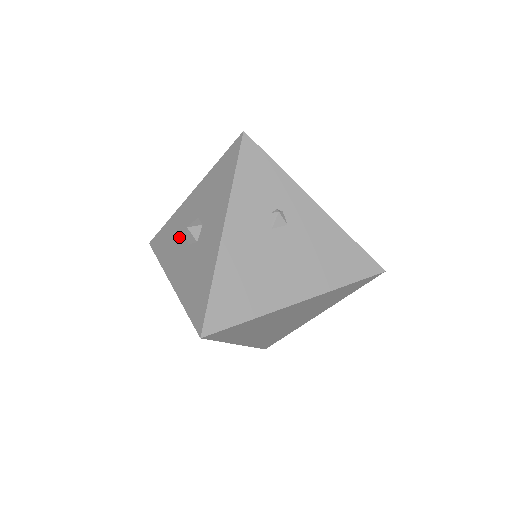
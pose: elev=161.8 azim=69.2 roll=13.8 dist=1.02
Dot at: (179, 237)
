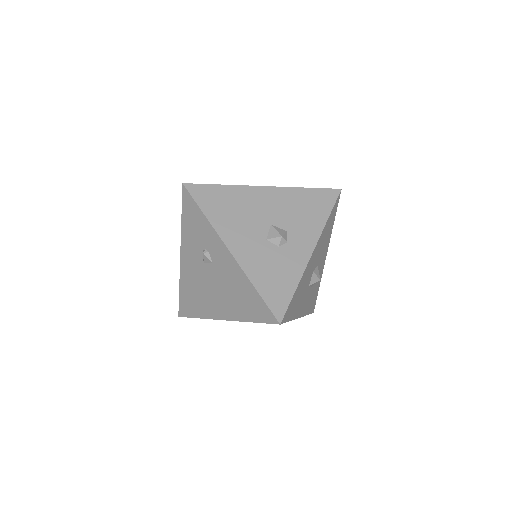
Dot at: occluded
